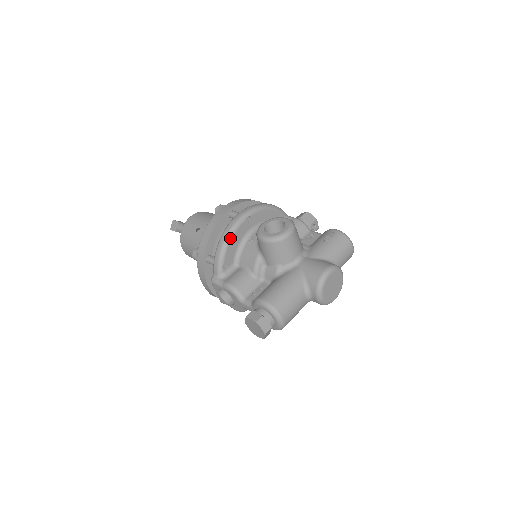
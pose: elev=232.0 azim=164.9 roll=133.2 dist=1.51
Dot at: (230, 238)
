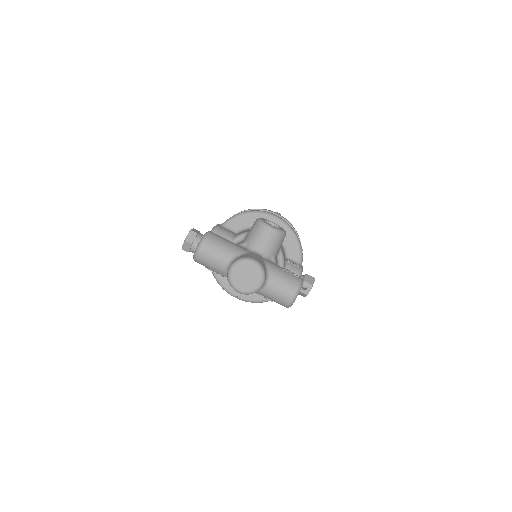
Dot at: (252, 213)
